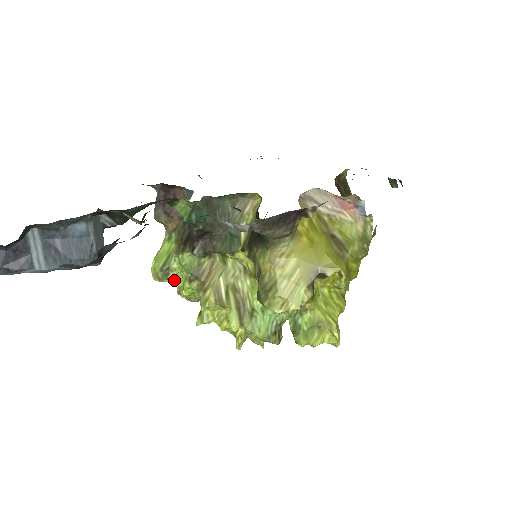
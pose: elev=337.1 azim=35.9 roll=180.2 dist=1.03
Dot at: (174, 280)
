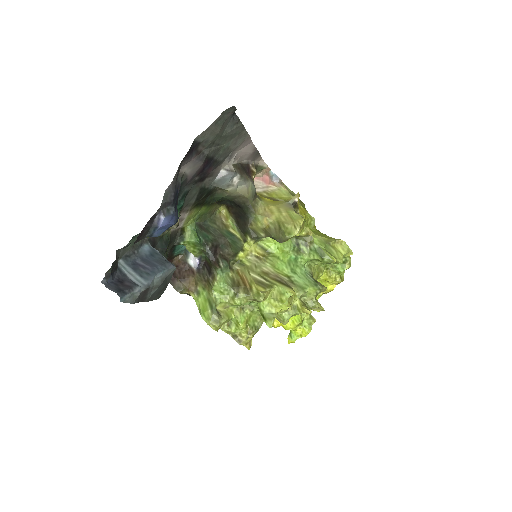
Dot at: (227, 318)
